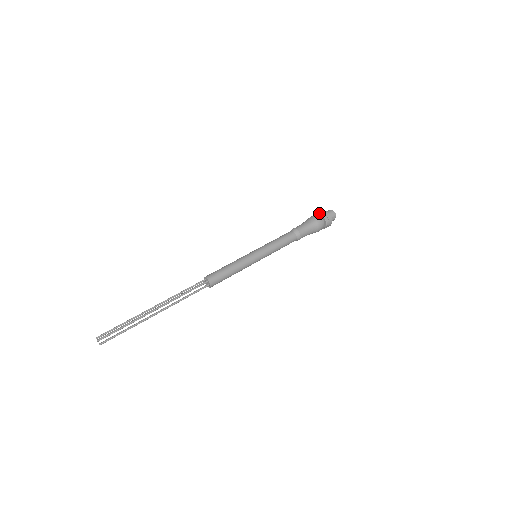
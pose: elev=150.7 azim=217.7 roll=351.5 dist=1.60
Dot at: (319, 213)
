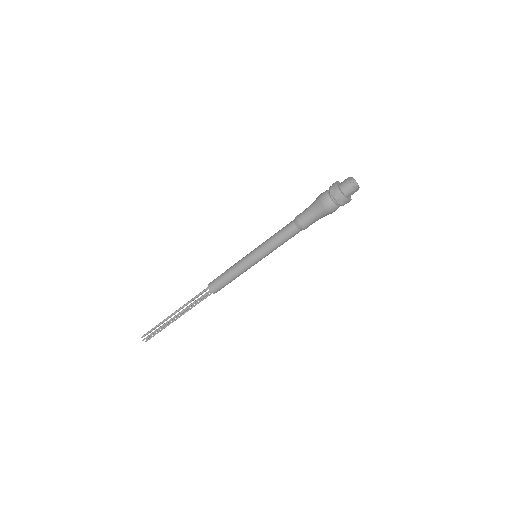
Dot at: (329, 193)
